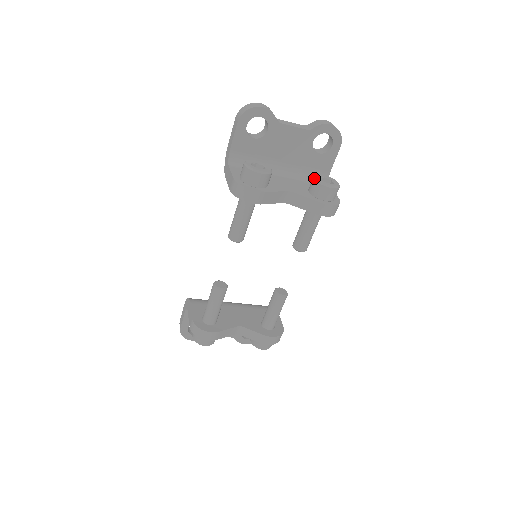
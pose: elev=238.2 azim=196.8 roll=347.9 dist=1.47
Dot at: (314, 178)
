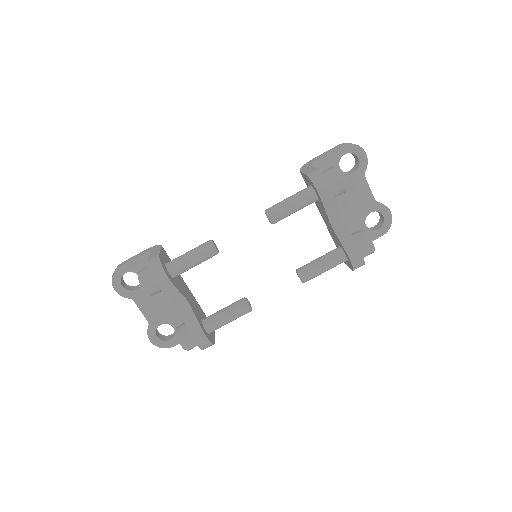
Dot at: occluded
